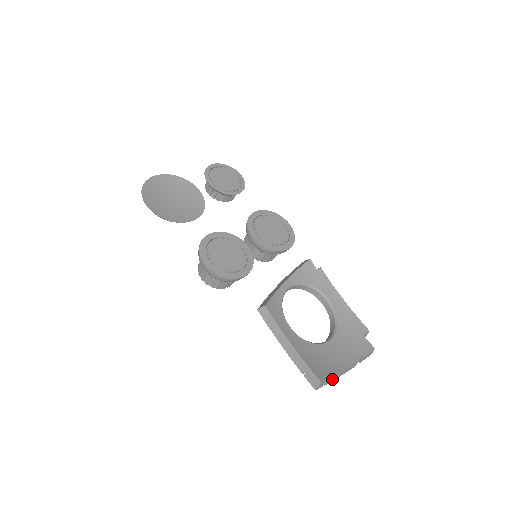
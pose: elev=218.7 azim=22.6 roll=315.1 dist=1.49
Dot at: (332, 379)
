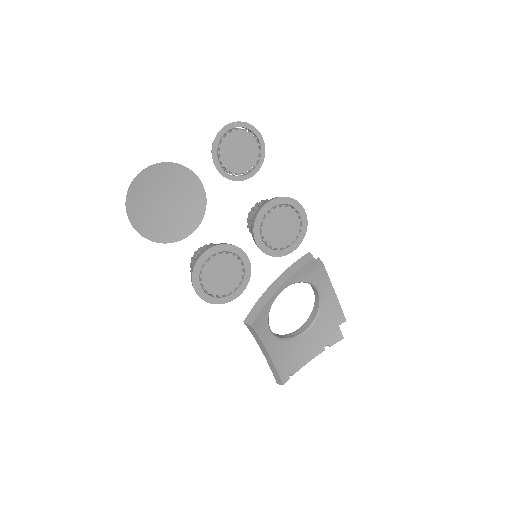
Dot at: occluded
